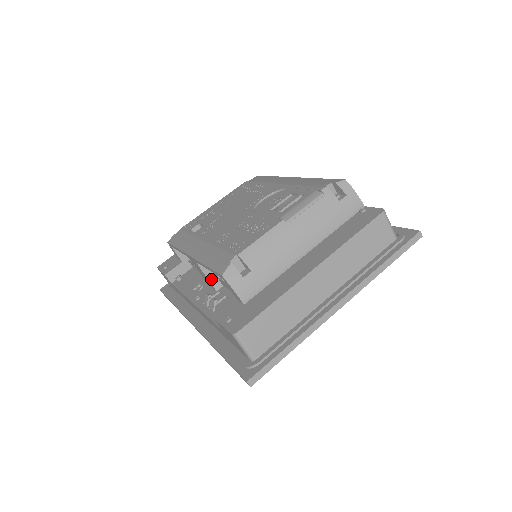
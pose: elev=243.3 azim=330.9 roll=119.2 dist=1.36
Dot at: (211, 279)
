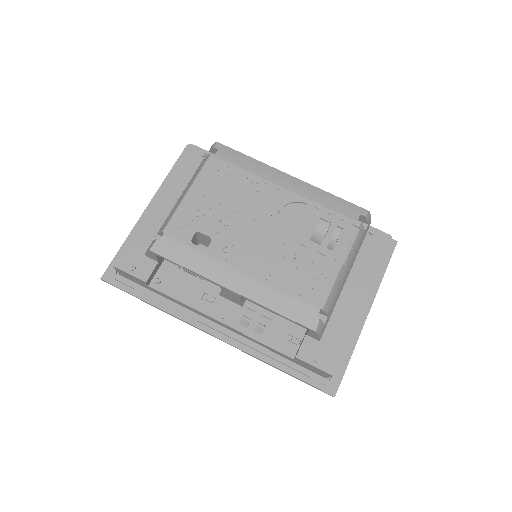
Dot at: (242, 300)
